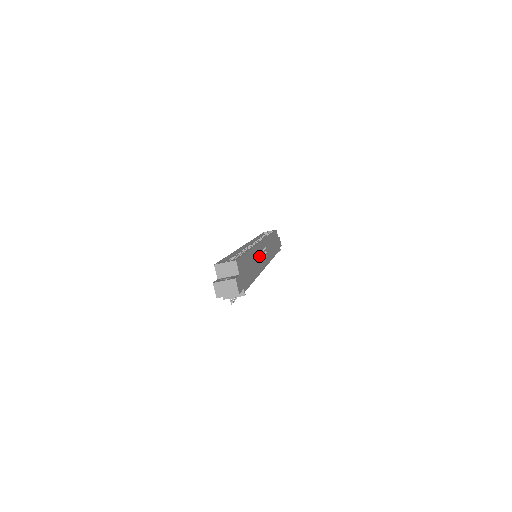
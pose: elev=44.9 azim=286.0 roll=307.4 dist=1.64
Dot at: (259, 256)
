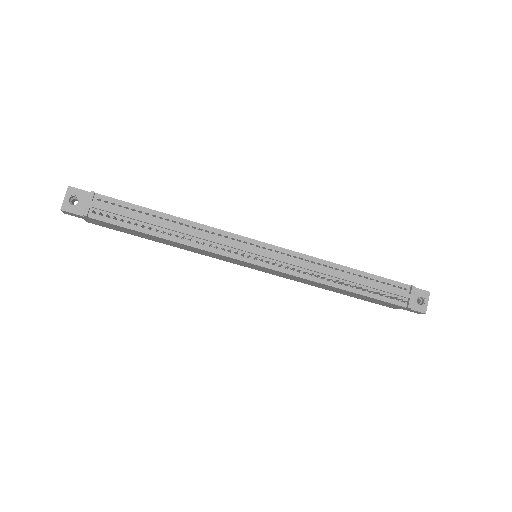
Dot at: occluded
